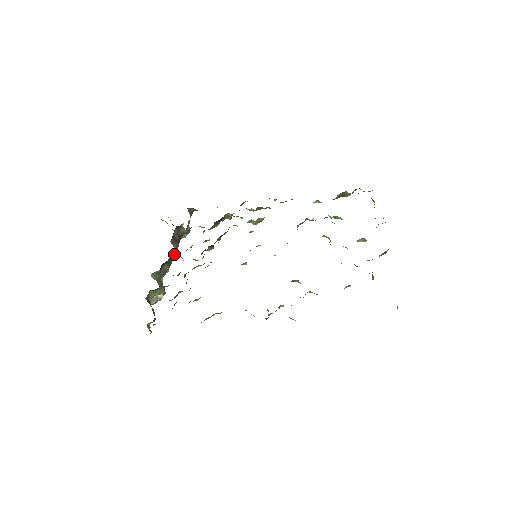
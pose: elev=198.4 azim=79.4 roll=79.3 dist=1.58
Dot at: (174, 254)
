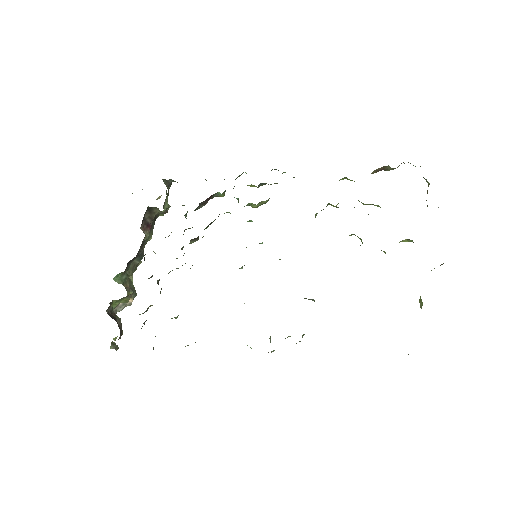
Dot at: (147, 241)
